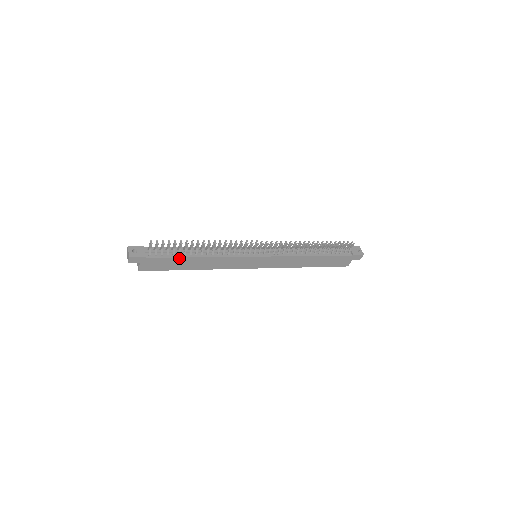
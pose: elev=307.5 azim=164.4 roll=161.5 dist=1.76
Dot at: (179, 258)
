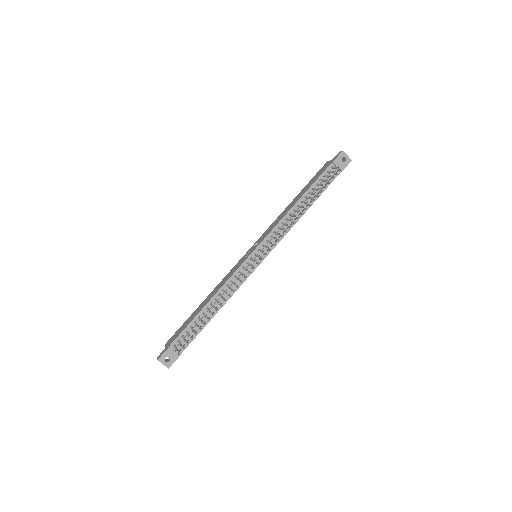
Dot at: (202, 329)
